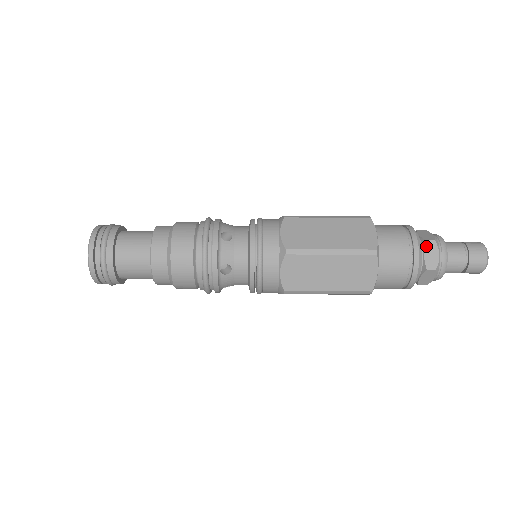
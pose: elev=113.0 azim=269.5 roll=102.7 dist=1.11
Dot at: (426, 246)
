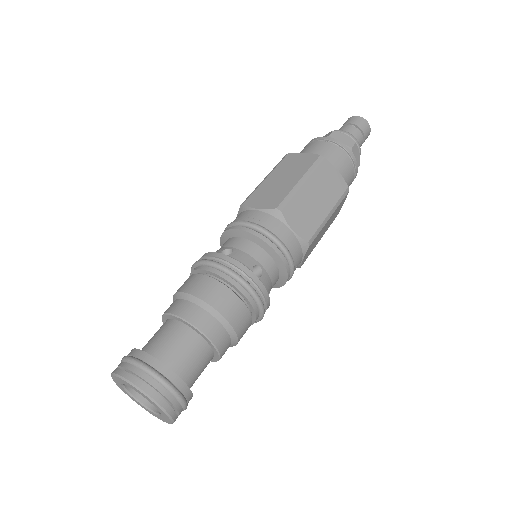
Dot at: (334, 138)
